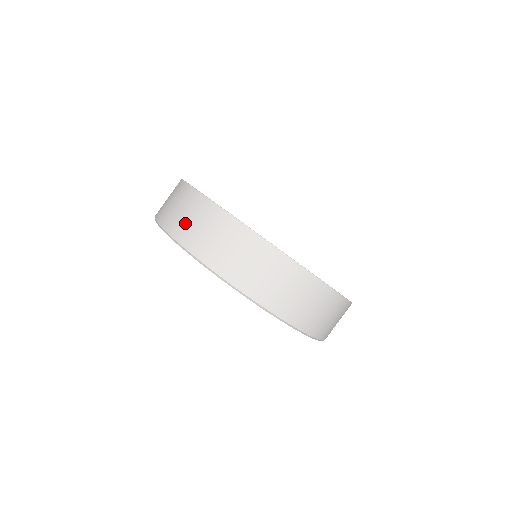
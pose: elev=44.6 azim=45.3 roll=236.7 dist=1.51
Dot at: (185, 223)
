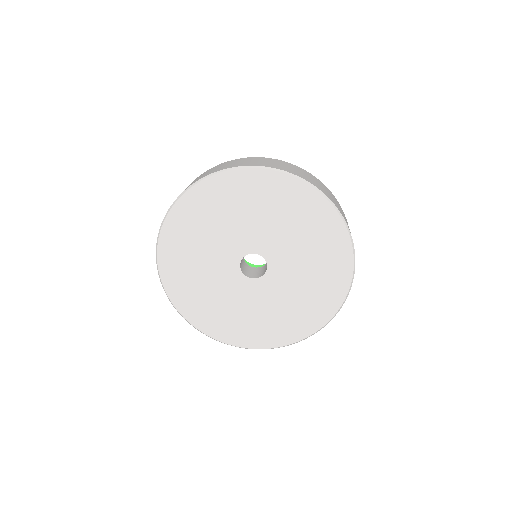
Dot at: (289, 168)
